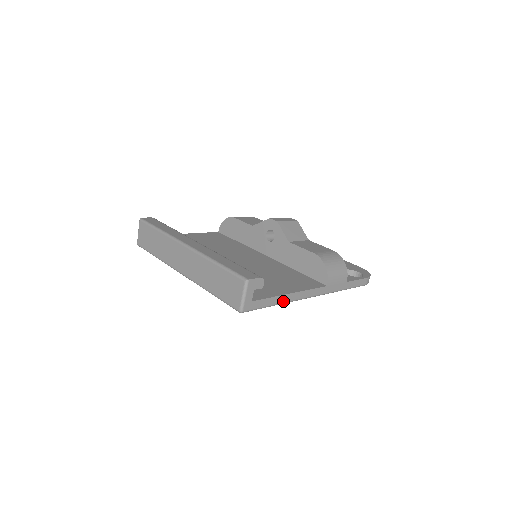
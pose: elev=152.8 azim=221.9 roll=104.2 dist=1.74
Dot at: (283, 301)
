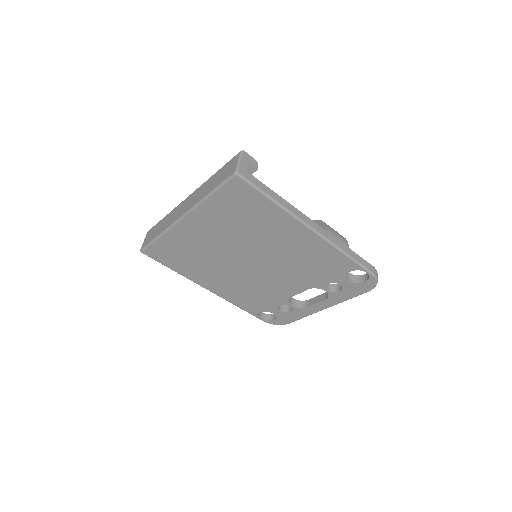
Dot at: (279, 202)
